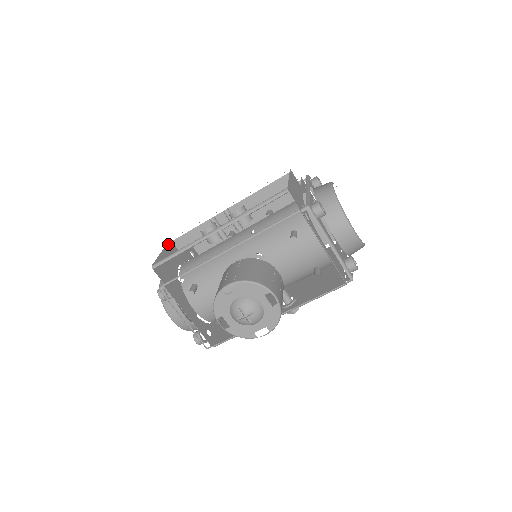
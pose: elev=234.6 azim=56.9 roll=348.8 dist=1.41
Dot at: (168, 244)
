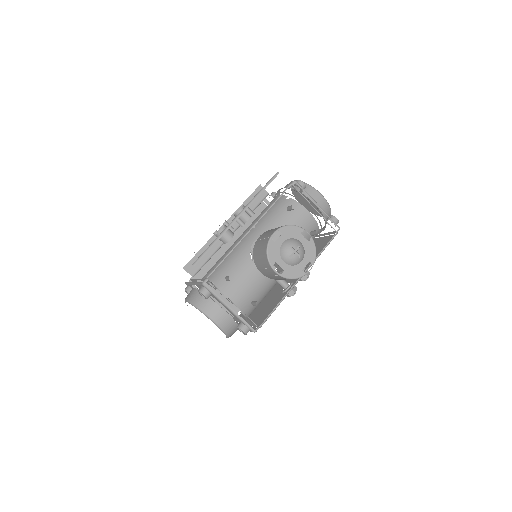
Dot at: occluded
